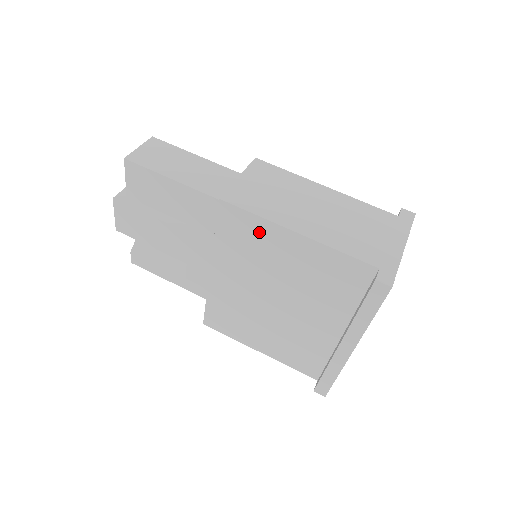
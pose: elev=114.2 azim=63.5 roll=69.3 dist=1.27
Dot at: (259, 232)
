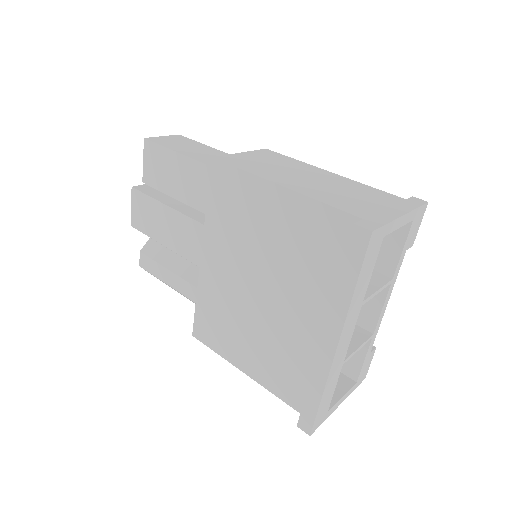
Dot at: (245, 192)
